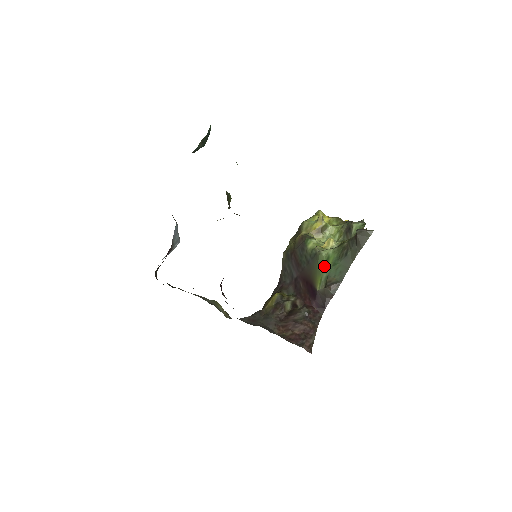
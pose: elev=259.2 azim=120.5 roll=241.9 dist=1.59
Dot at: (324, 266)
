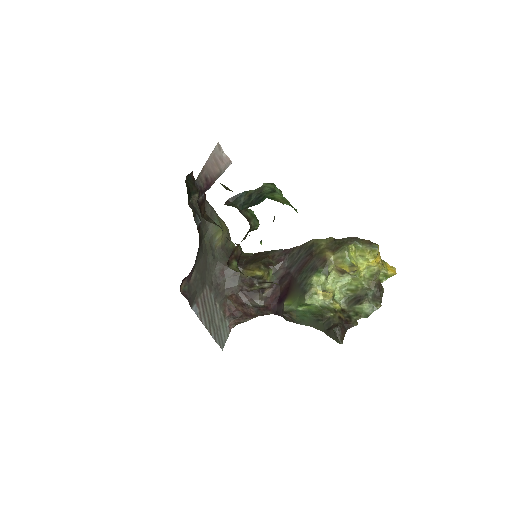
Dot at: (299, 305)
